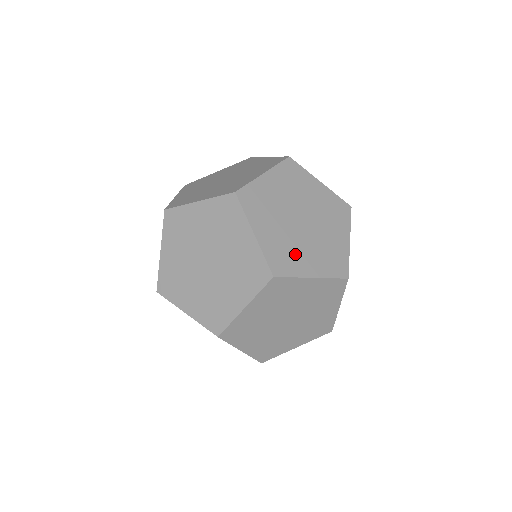
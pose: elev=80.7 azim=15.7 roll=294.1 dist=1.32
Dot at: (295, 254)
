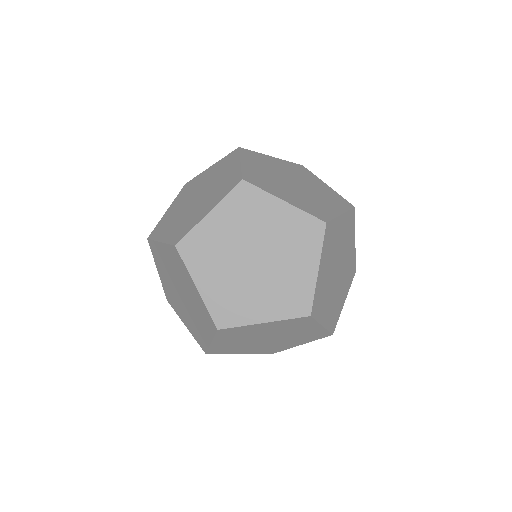
Dot at: (211, 262)
